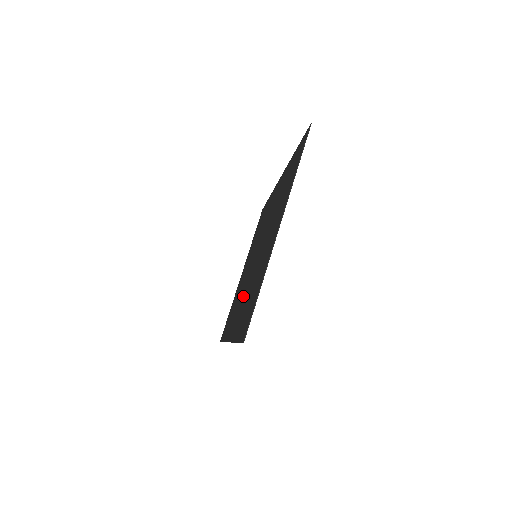
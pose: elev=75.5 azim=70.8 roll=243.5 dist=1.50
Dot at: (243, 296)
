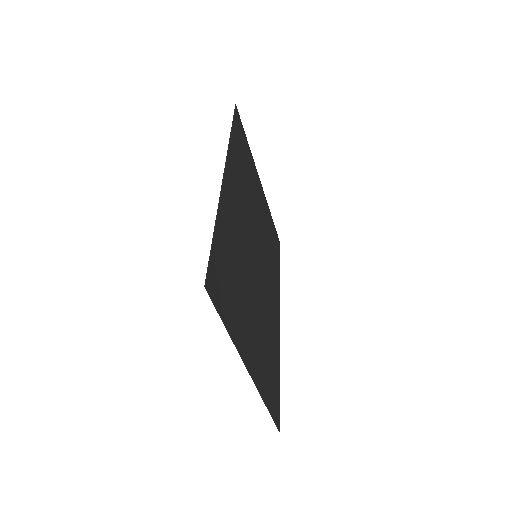
Dot at: (267, 294)
